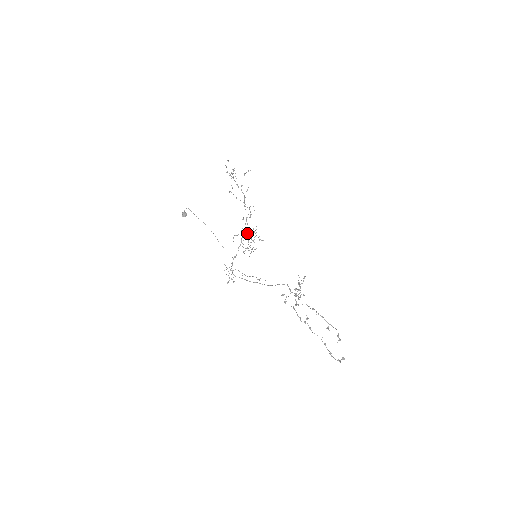
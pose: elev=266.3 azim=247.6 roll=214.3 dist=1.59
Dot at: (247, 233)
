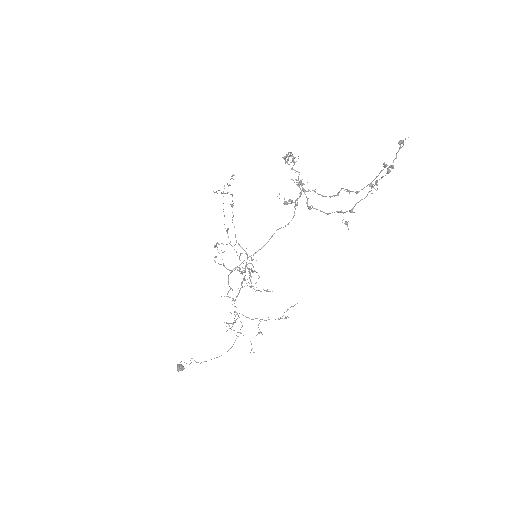
Dot at: (245, 269)
